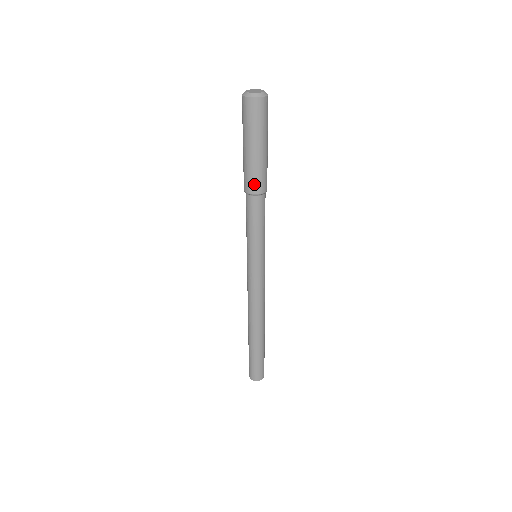
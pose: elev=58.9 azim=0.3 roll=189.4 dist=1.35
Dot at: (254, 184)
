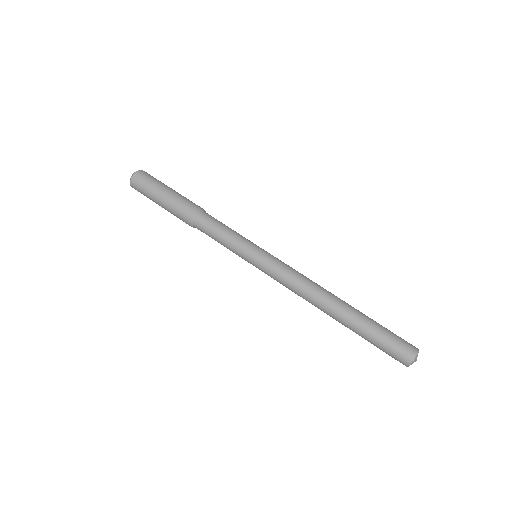
Dot at: (196, 205)
